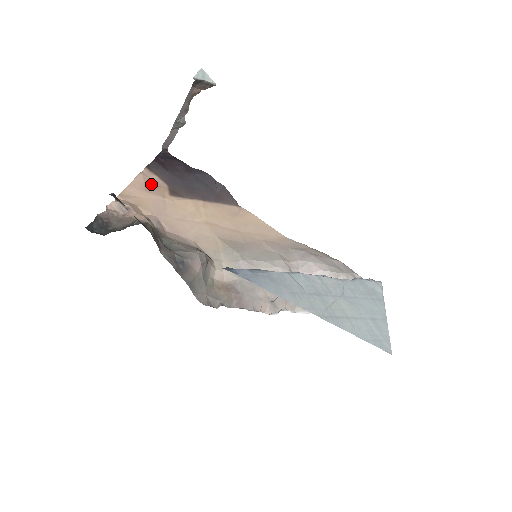
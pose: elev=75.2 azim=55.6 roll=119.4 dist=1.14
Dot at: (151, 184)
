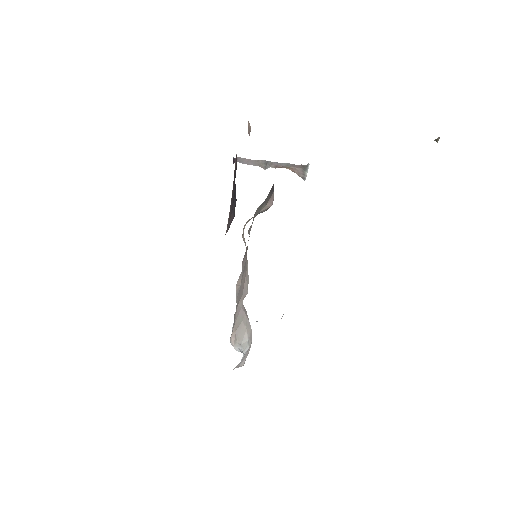
Dot at: occluded
